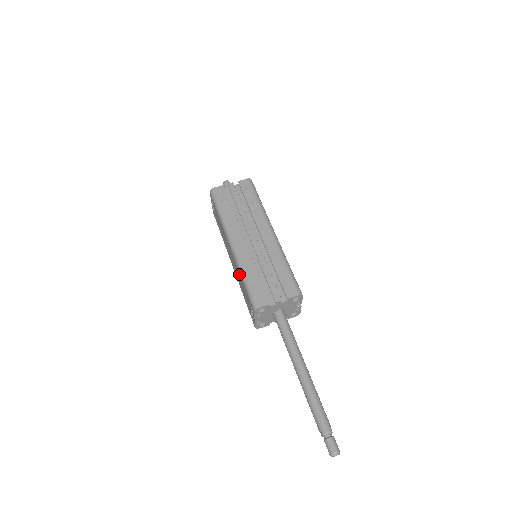
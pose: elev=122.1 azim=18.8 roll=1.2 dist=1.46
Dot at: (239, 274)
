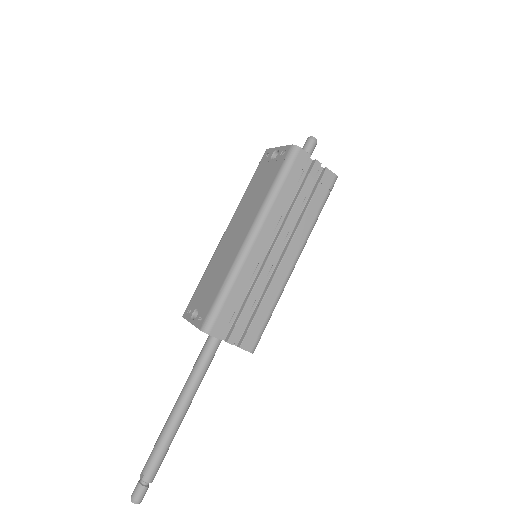
Dot at: (225, 270)
